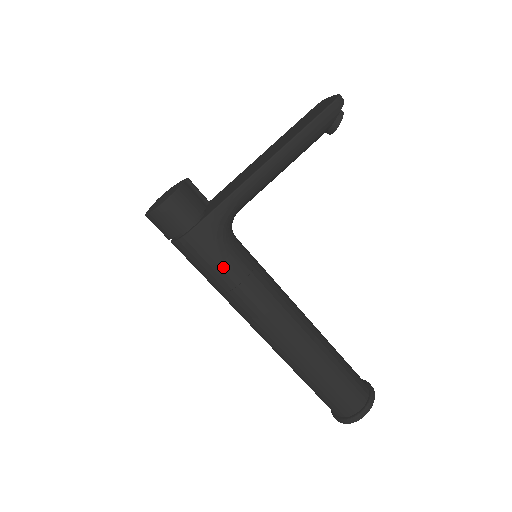
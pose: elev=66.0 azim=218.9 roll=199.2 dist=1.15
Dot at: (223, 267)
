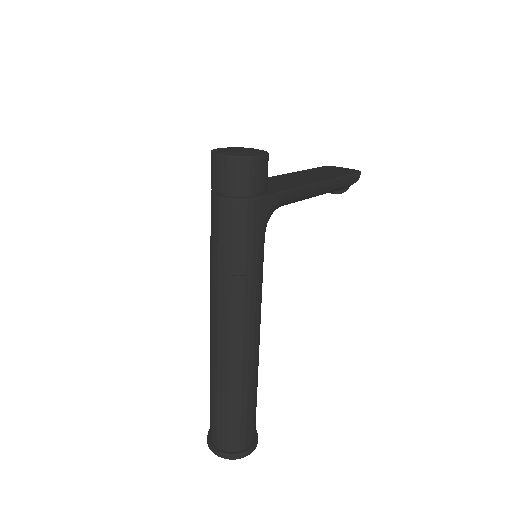
Dot at: (254, 249)
